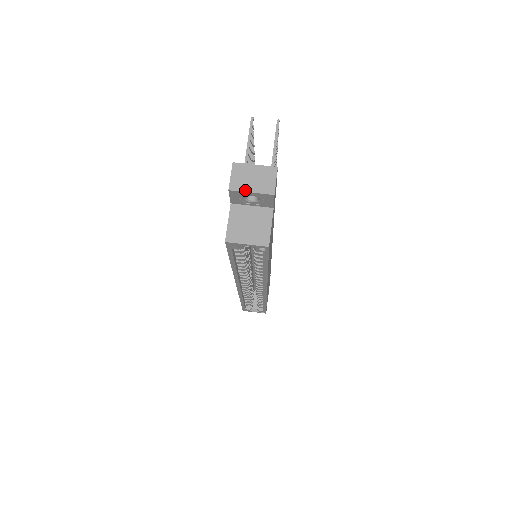
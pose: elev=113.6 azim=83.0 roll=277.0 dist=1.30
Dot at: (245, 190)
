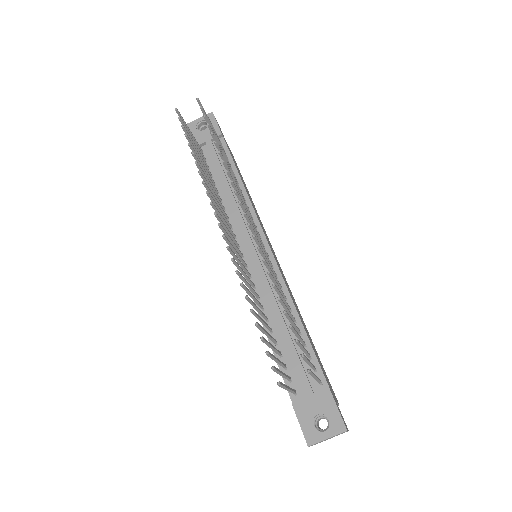
Dot at: occluded
